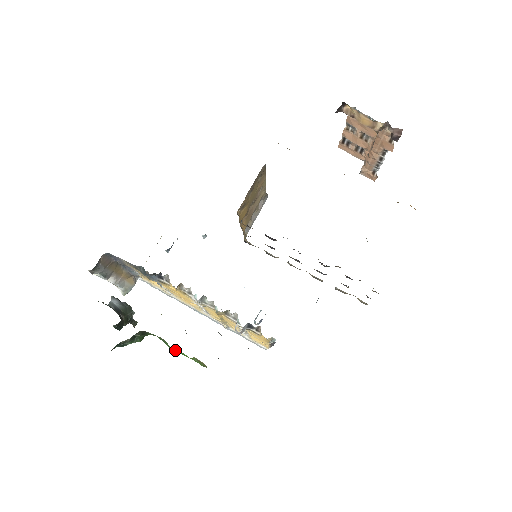
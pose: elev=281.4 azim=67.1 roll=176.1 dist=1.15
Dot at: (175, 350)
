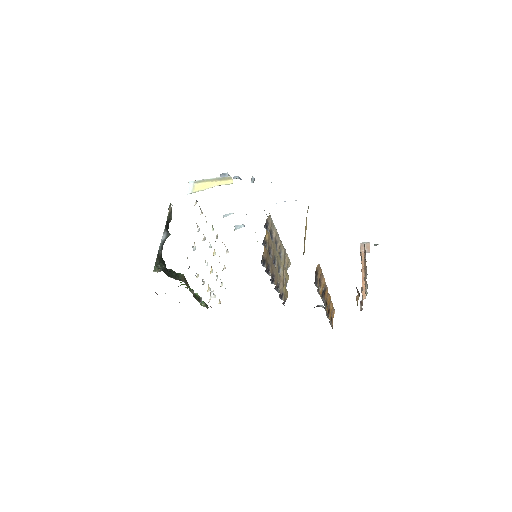
Dot at: occluded
